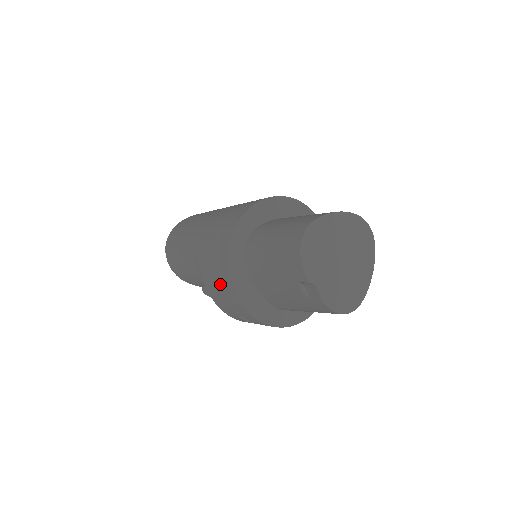
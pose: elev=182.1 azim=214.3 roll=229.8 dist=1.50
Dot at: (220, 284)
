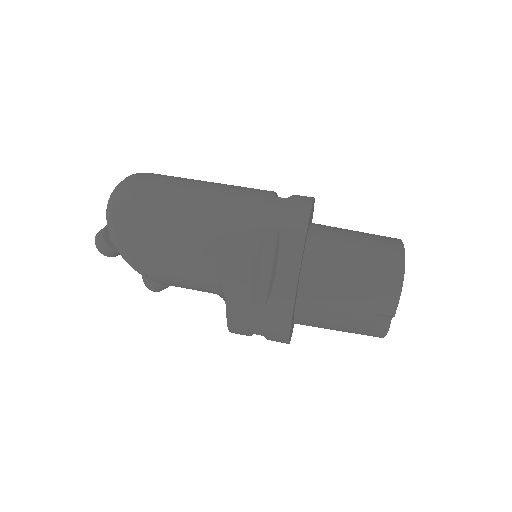
Dot at: (264, 303)
